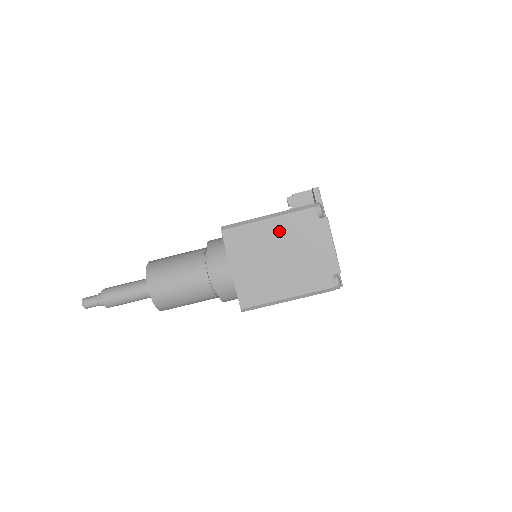
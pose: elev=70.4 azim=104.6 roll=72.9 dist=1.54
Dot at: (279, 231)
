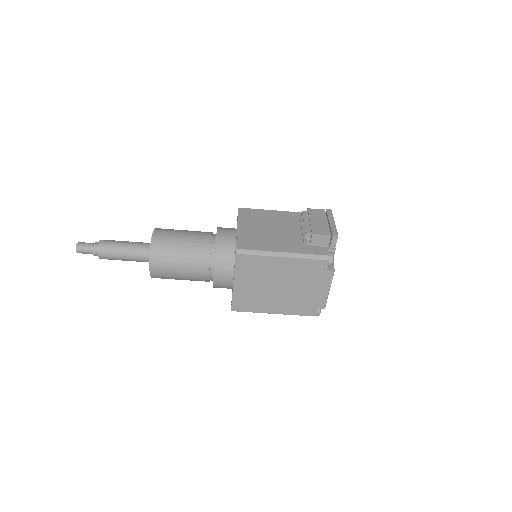
Dot at: (288, 269)
